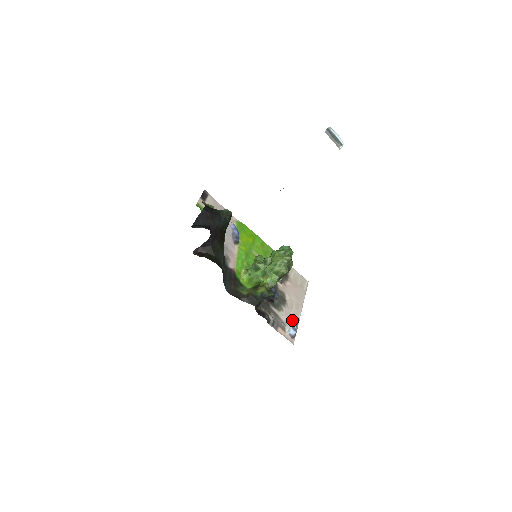
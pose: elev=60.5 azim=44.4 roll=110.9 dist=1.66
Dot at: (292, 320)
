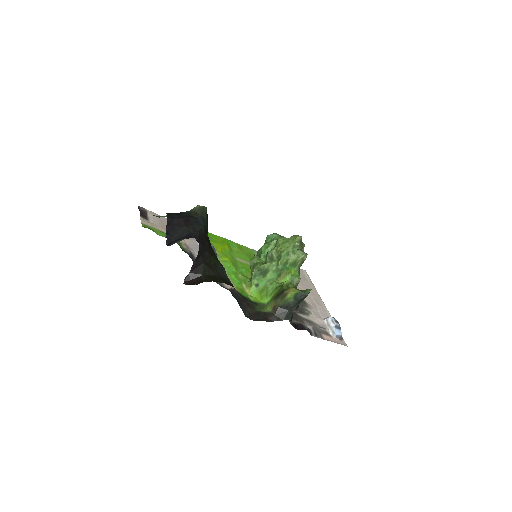
Dot at: (327, 319)
